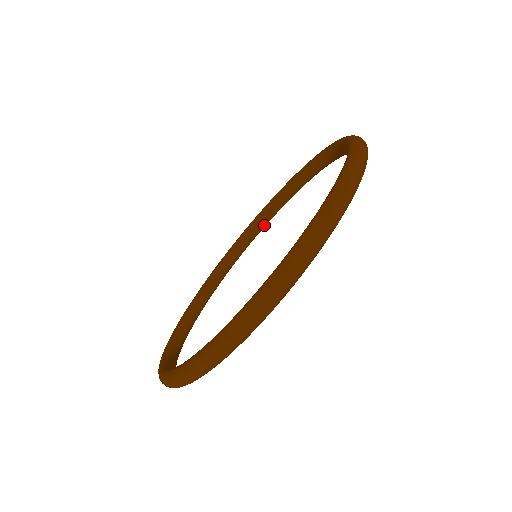
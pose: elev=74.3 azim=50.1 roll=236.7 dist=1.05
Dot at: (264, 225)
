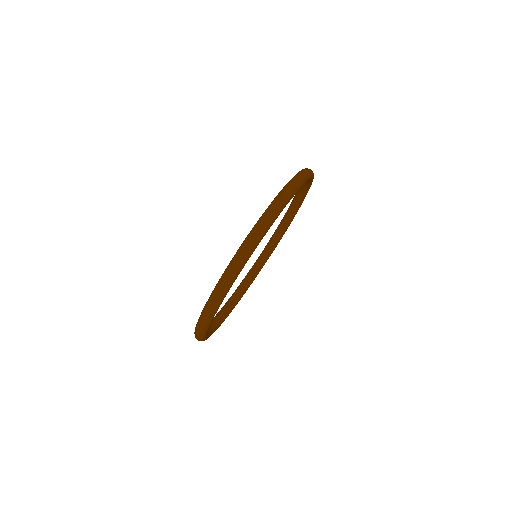
Dot at: (235, 304)
